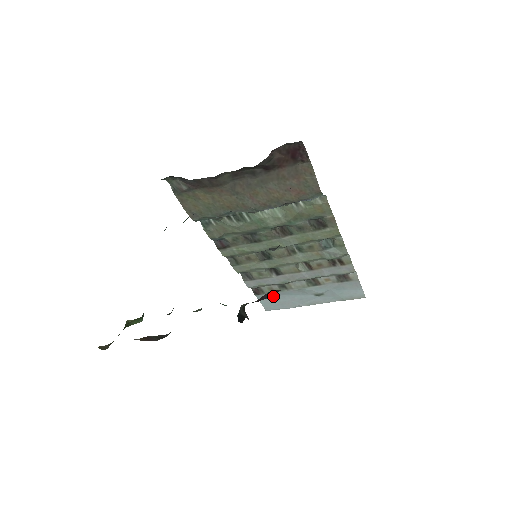
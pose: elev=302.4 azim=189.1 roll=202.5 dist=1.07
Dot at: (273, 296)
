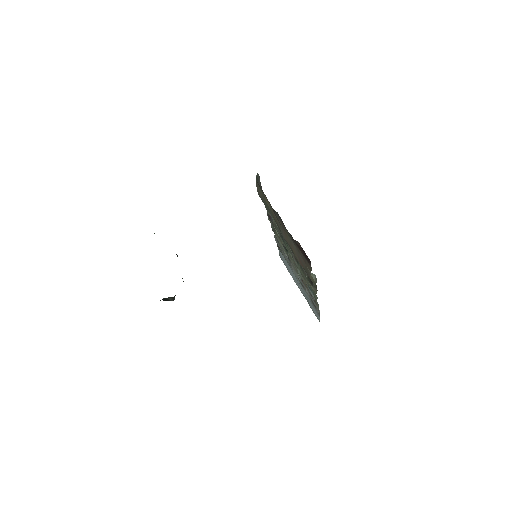
Dot at: occluded
